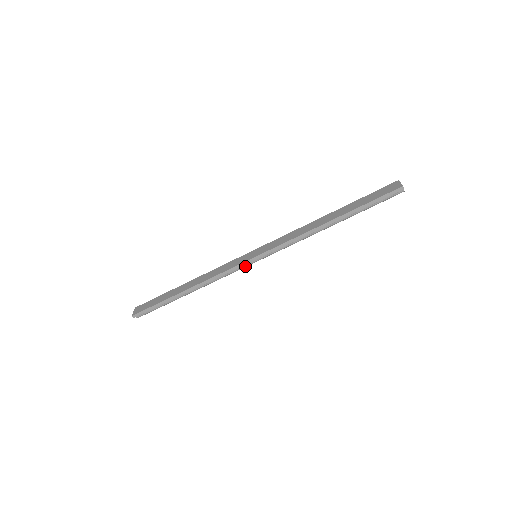
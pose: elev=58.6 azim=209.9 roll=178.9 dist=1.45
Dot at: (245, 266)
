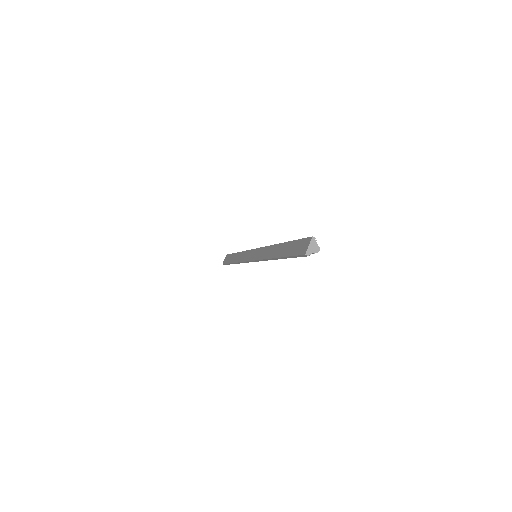
Dot at: occluded
